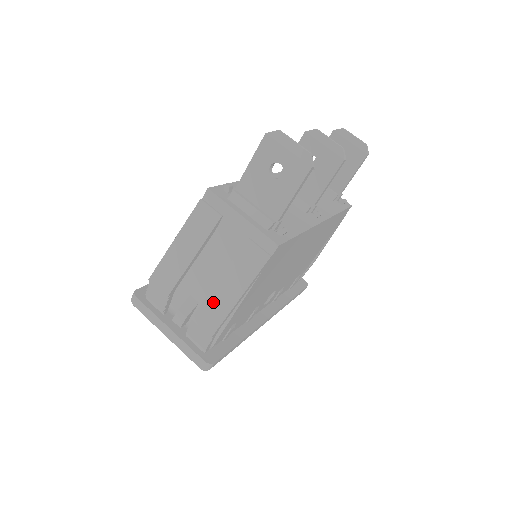
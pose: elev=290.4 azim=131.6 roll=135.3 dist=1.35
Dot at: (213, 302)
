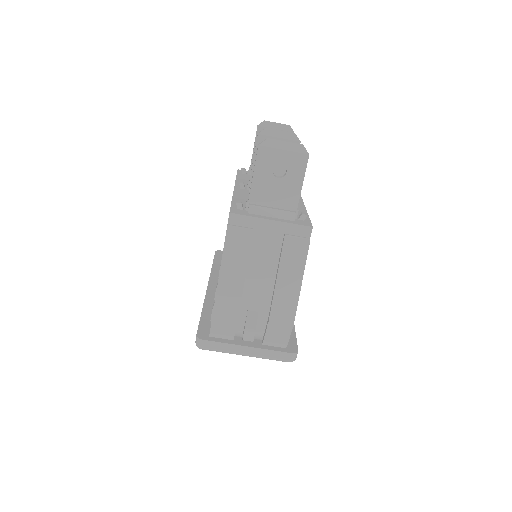
Dot at: (280, 301)
